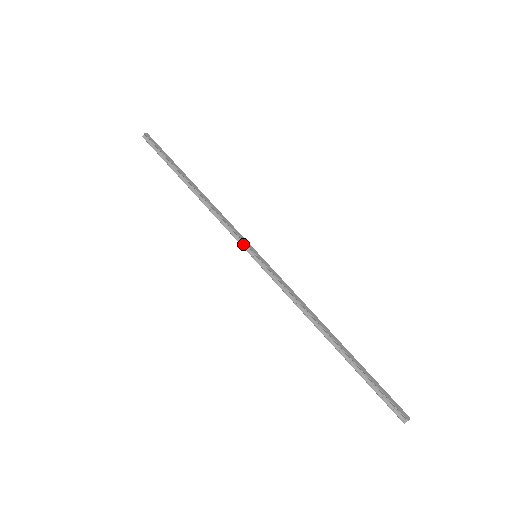
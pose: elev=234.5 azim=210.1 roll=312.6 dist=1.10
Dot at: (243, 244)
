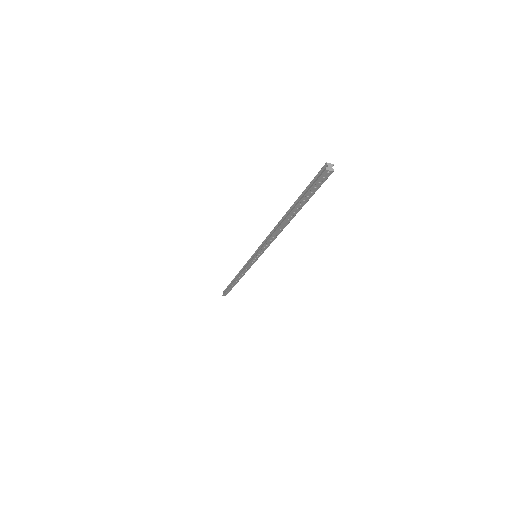
Dot at: (250, 261)
